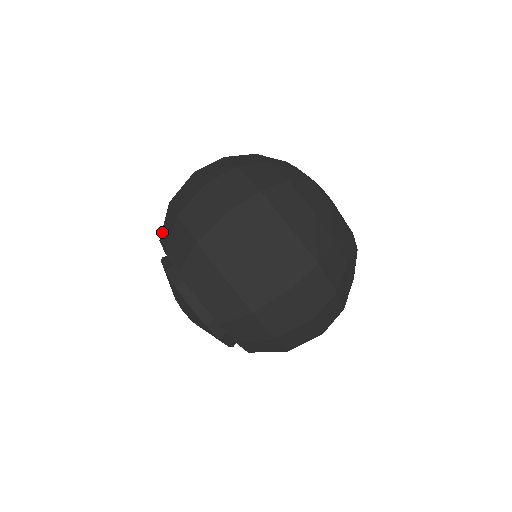
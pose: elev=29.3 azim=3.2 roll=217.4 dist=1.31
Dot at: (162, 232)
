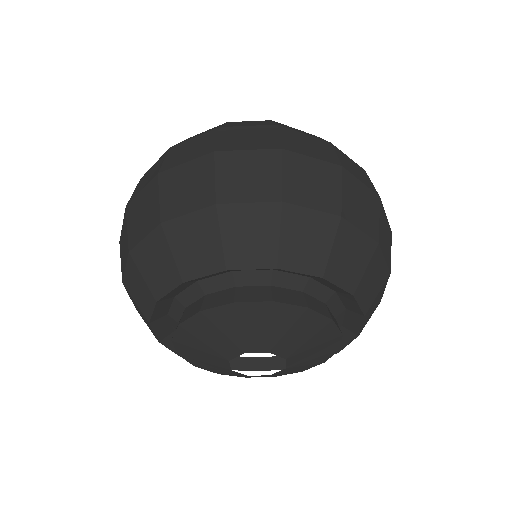
Dot at: (181, 266)
